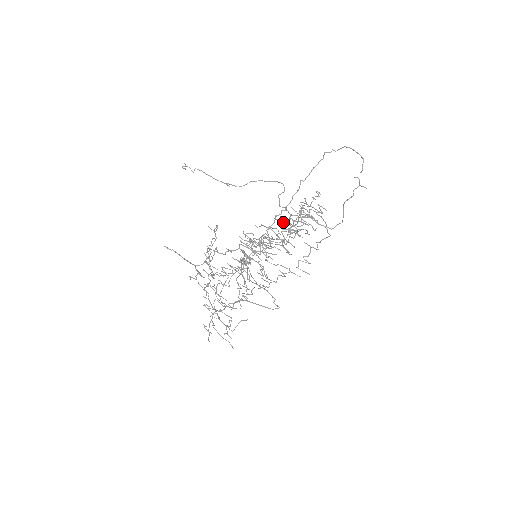
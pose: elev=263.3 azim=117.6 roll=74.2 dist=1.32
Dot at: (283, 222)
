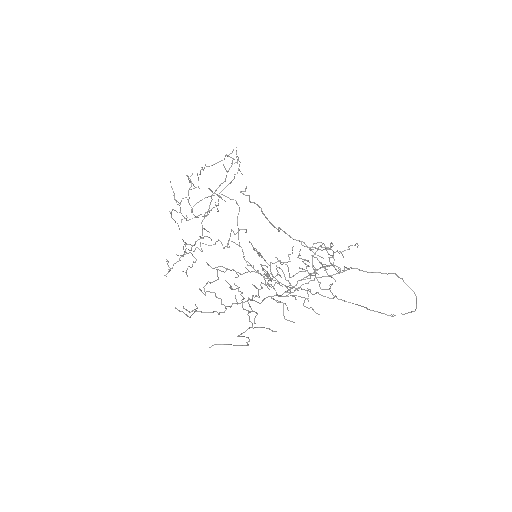
Dot at: occluded
